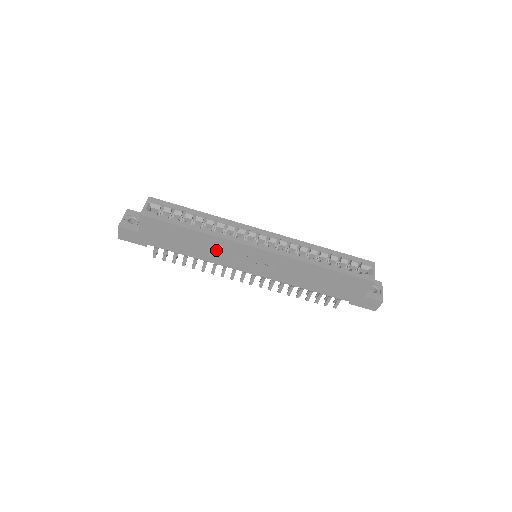
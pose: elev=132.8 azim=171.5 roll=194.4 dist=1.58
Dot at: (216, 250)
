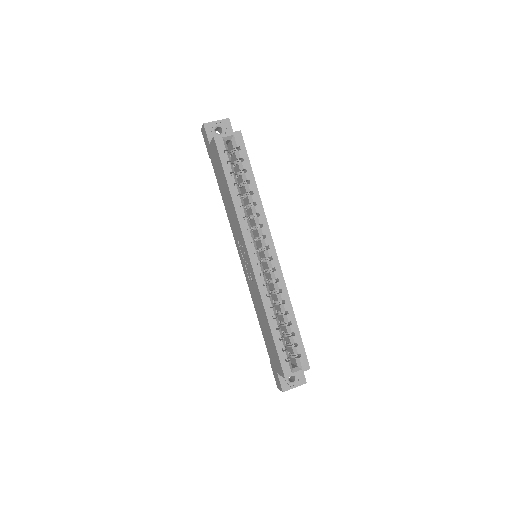
Dot at: (233, 219)
